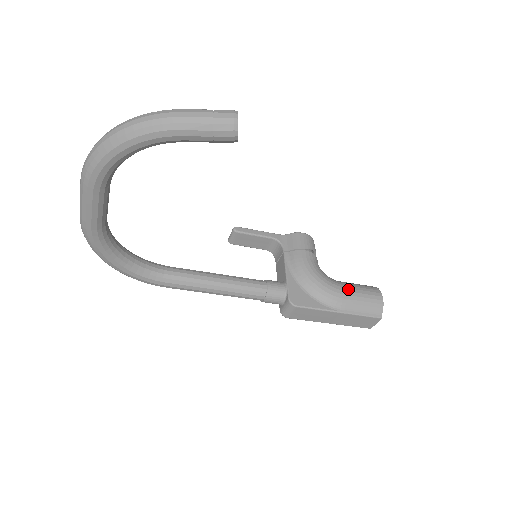
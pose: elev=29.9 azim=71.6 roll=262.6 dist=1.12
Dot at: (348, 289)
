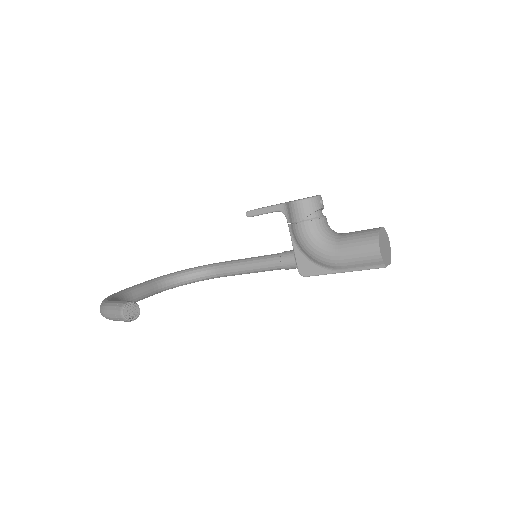
Dot at: (343, 253)
